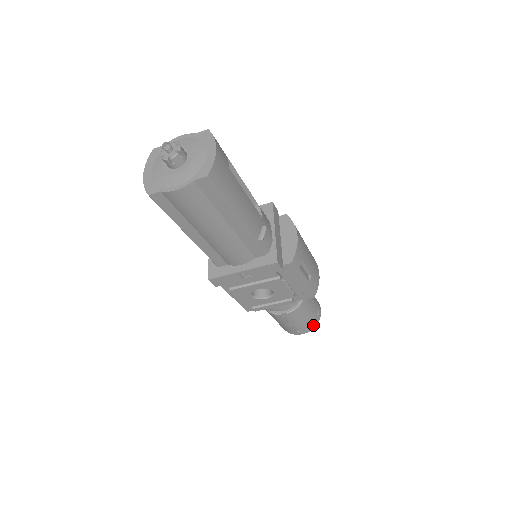
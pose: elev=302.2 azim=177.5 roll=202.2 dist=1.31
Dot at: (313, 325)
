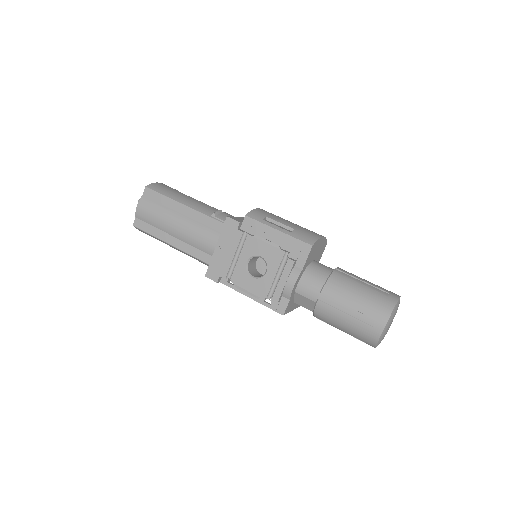
Dot at: (386, 307)
